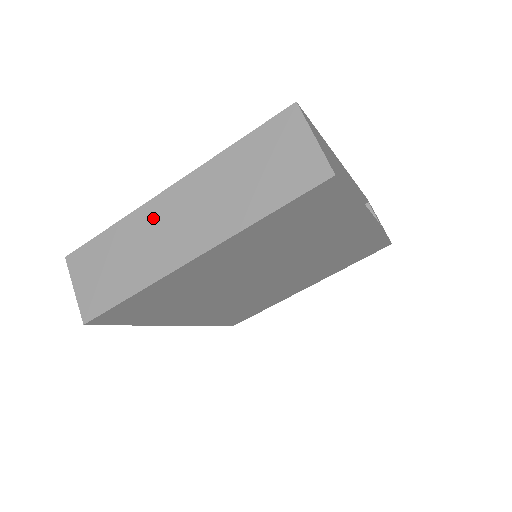
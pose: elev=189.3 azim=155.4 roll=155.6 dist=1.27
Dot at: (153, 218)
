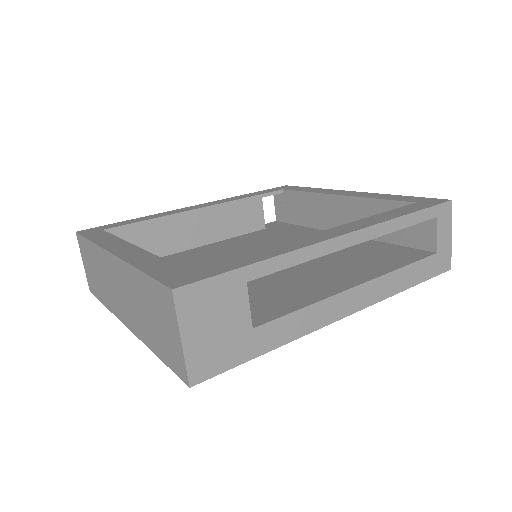
Dot at: (106, 266)
